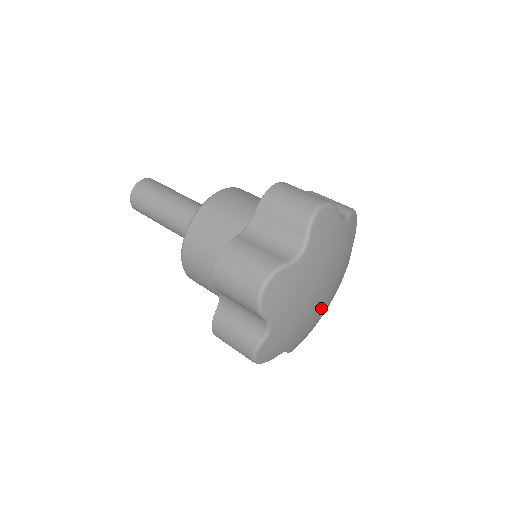
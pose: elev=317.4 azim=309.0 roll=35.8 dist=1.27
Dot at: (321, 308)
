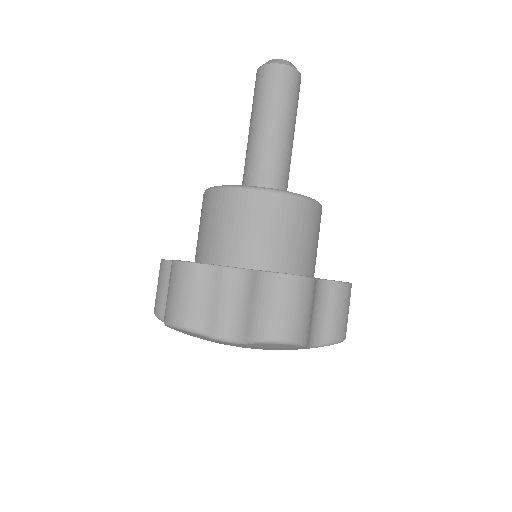
Dot at: occluded
